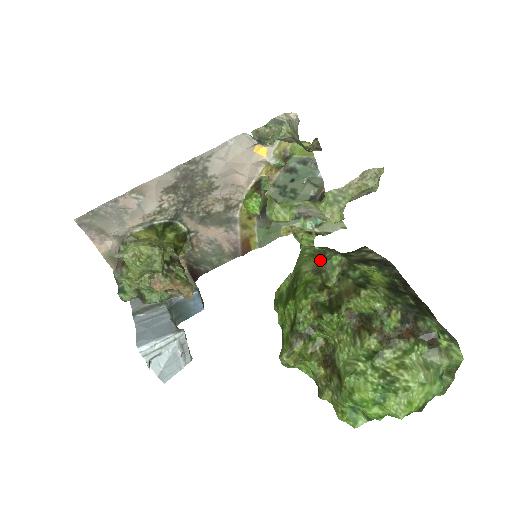
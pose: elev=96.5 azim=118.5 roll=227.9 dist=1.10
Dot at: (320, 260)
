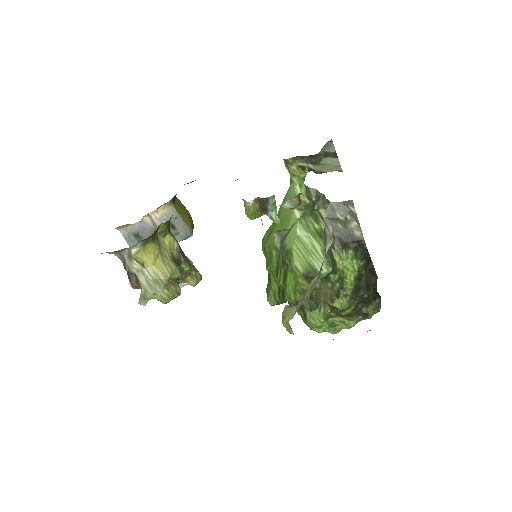
Dot at: (311, 268)
